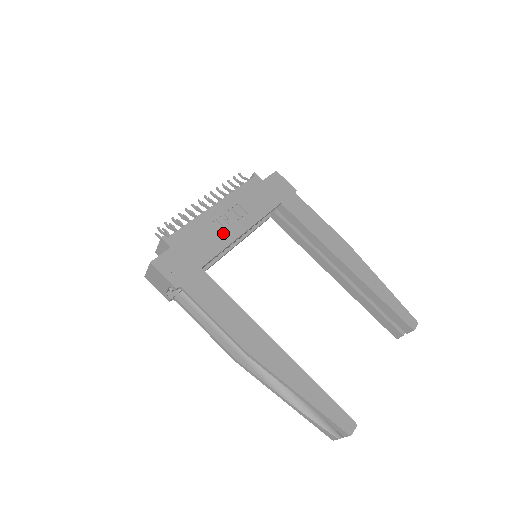
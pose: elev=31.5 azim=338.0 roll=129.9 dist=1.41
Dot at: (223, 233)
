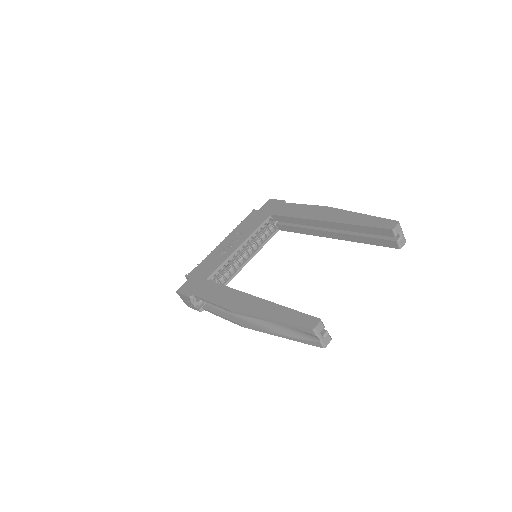
Dot at: (225, 254)
